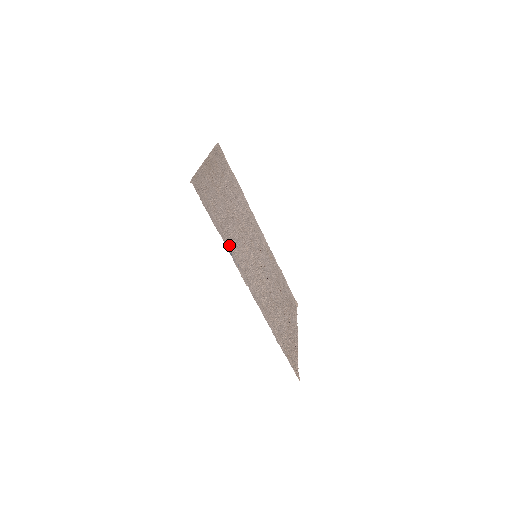
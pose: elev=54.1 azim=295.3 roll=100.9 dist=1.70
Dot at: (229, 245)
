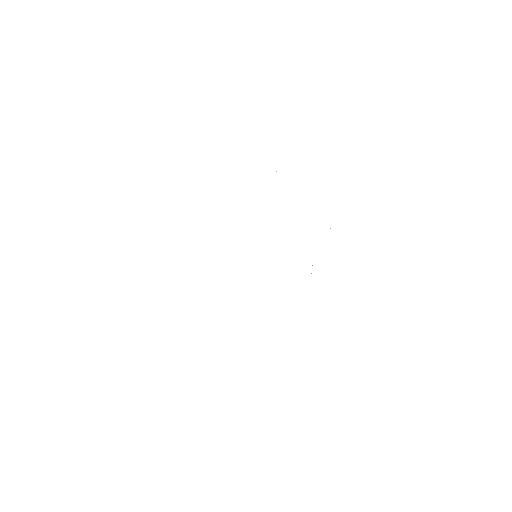
Dot at: occluded
